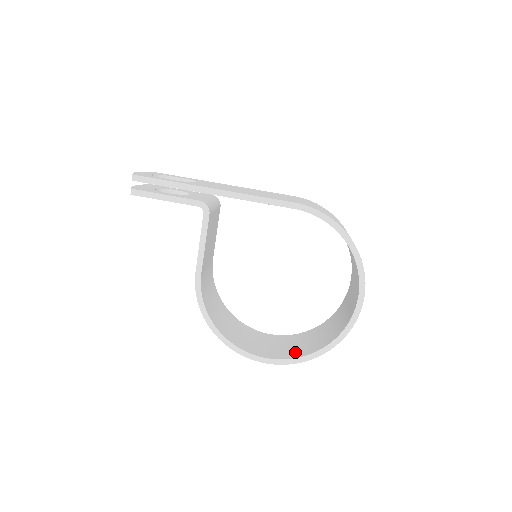
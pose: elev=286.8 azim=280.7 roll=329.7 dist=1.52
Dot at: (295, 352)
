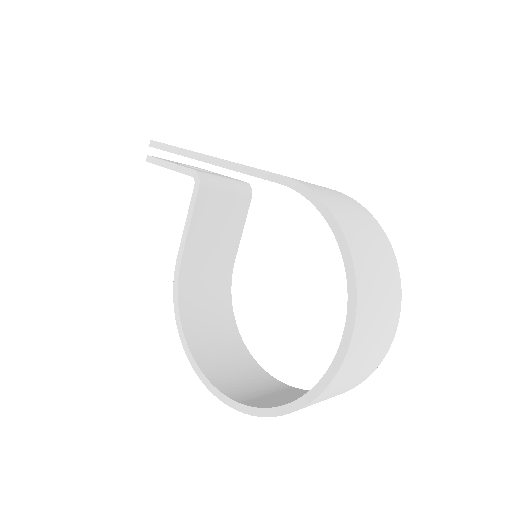
Dot at: (264, 402)
